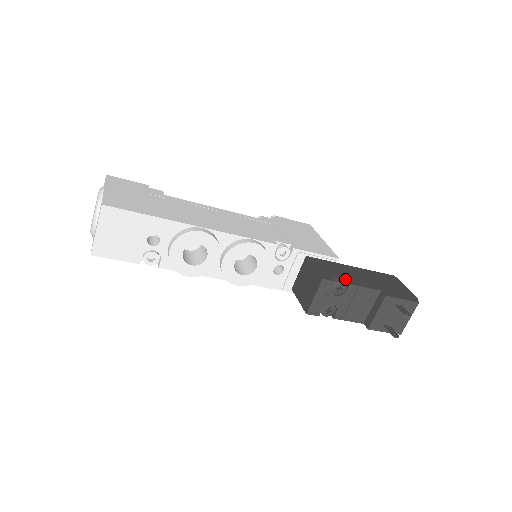
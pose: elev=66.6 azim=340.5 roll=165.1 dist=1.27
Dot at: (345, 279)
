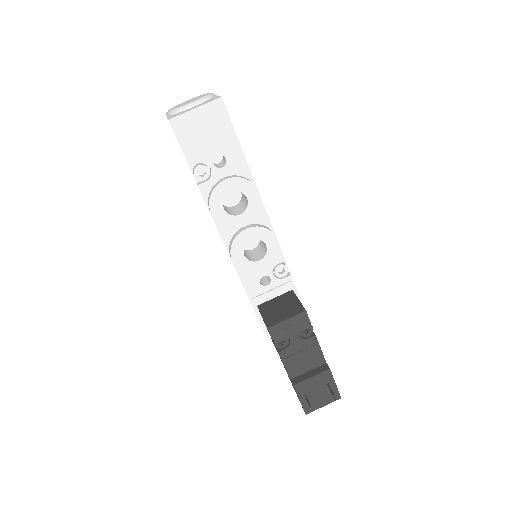
Dot at: occluded
